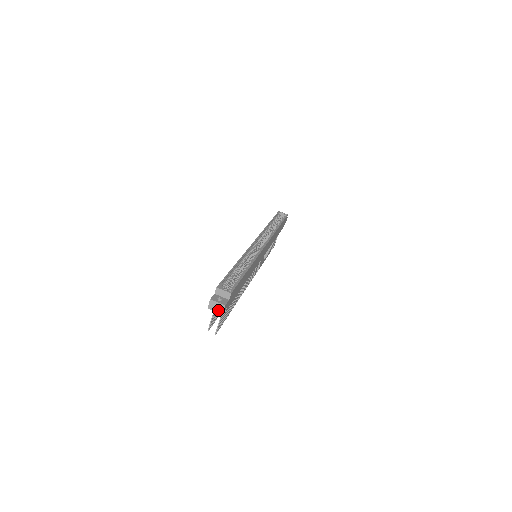
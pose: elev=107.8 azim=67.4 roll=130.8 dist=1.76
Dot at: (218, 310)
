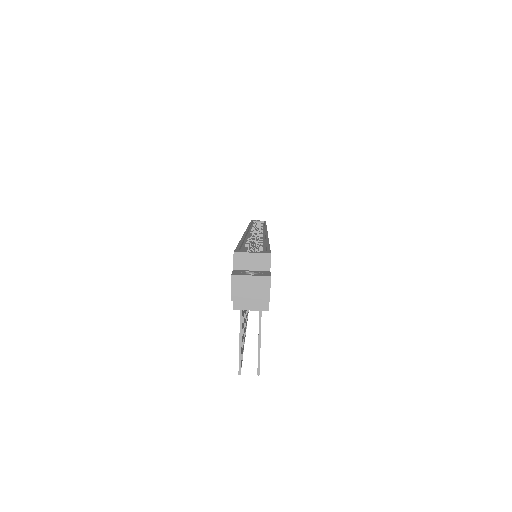
Dot at: (257, 295)
